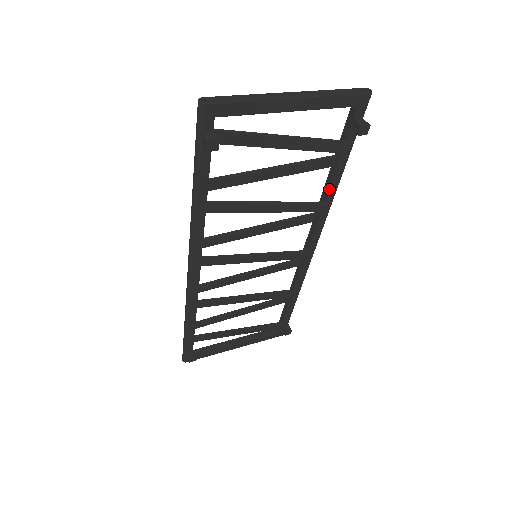
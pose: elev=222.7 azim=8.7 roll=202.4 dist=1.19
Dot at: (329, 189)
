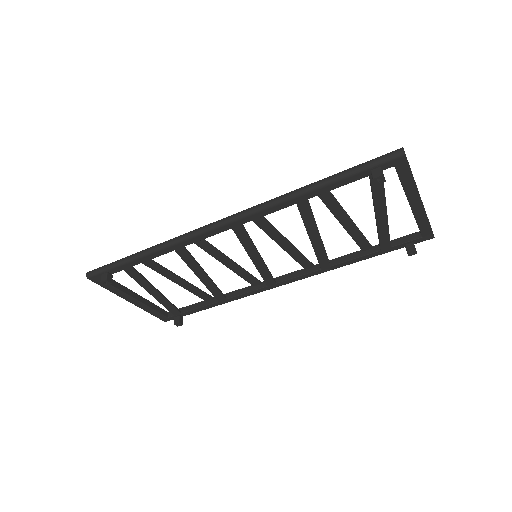
Dot at: (345, 261)
